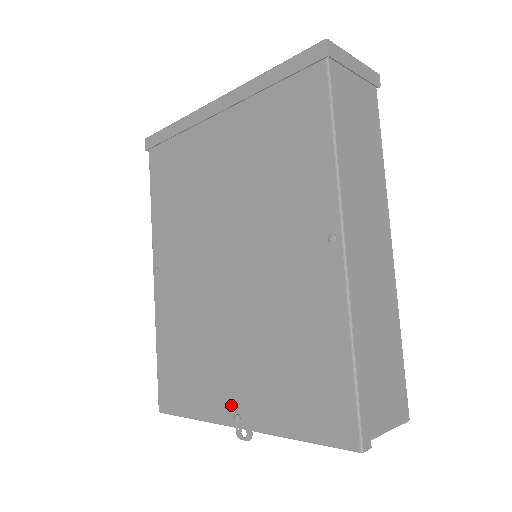
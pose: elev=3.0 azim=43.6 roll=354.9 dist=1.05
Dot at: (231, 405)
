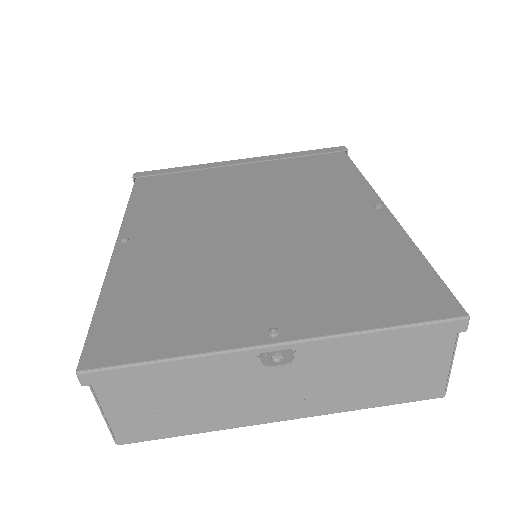
Dot at: (260, 324)
